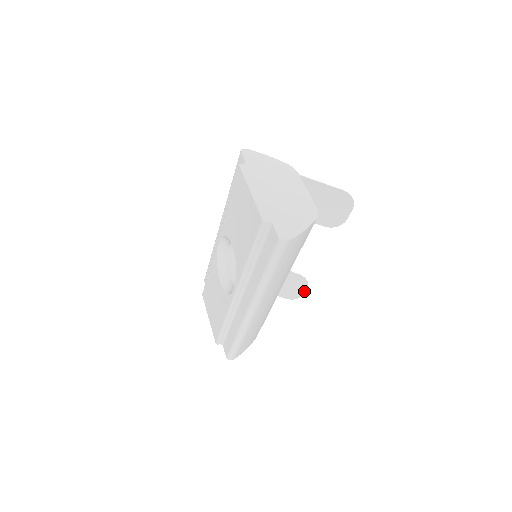
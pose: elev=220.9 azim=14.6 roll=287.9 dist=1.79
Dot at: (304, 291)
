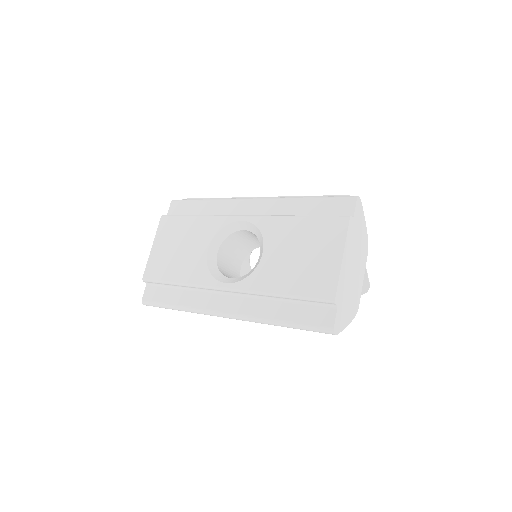
Dot at: occluded
